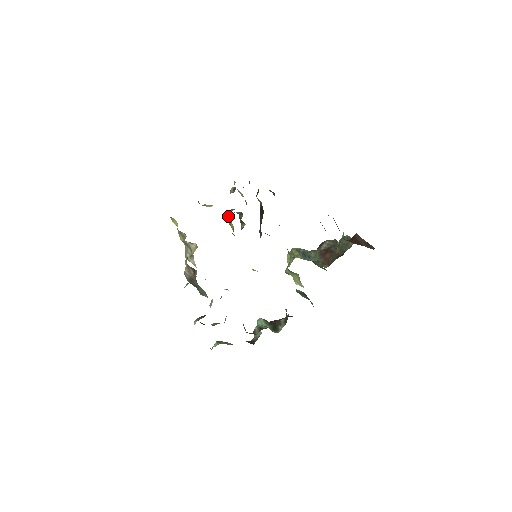
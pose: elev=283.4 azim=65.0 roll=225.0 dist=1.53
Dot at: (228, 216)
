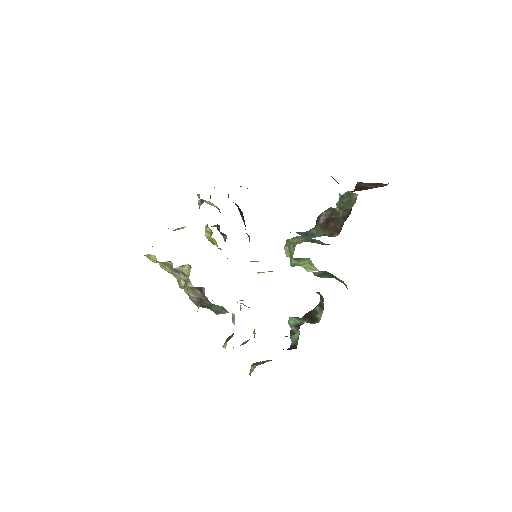
Dot at: (205, 233)
